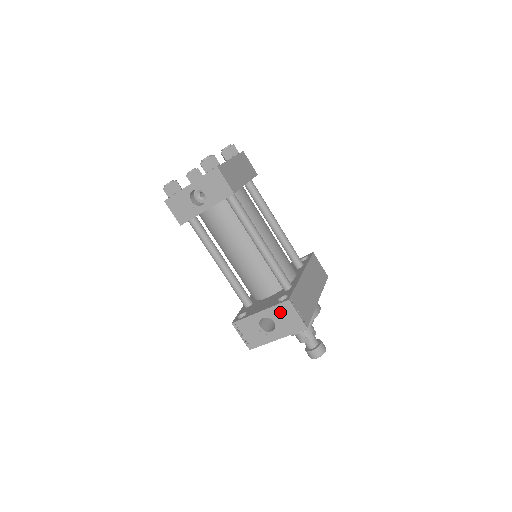
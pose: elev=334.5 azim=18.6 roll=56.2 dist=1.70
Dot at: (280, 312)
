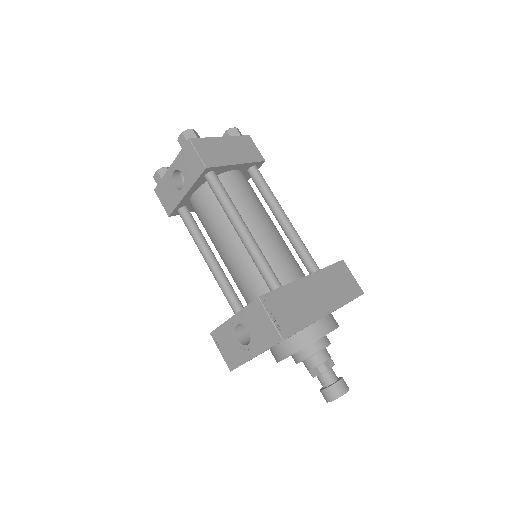
Dot at: (252, 316)
